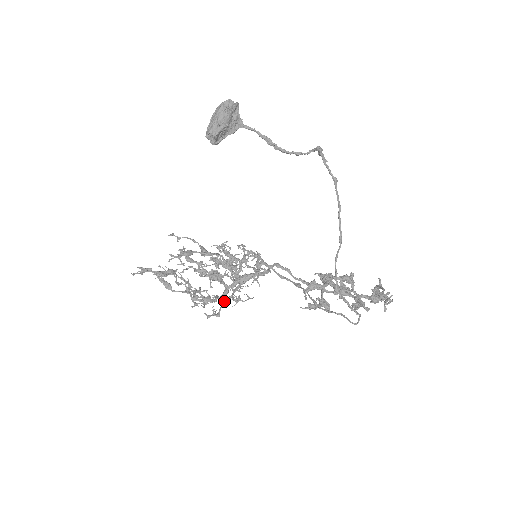
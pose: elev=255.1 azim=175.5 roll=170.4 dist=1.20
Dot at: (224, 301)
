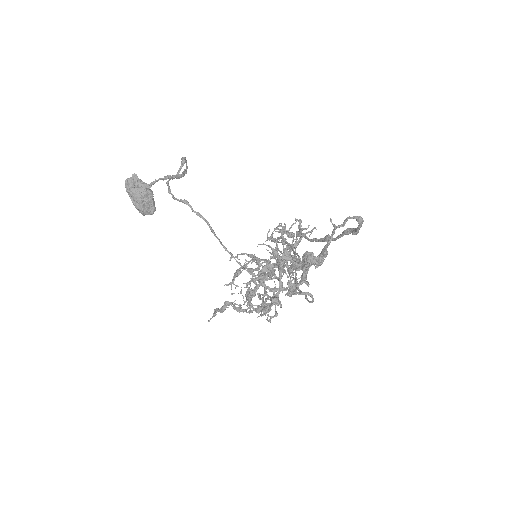
Dot at: occluded
